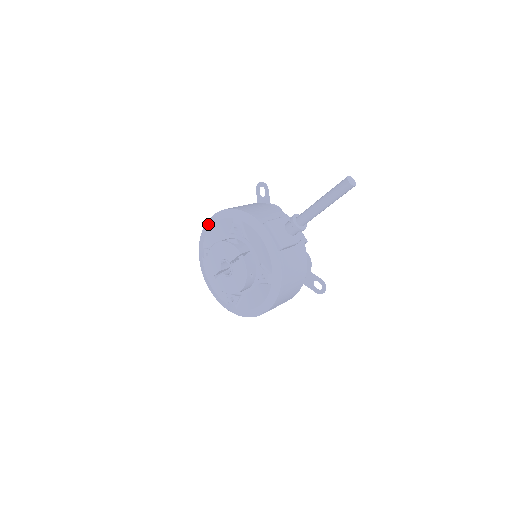
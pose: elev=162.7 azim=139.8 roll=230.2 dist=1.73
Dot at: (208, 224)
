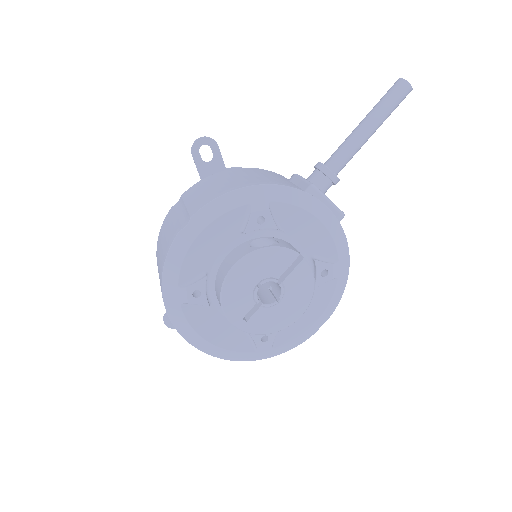
Dot at: (184, 239)
